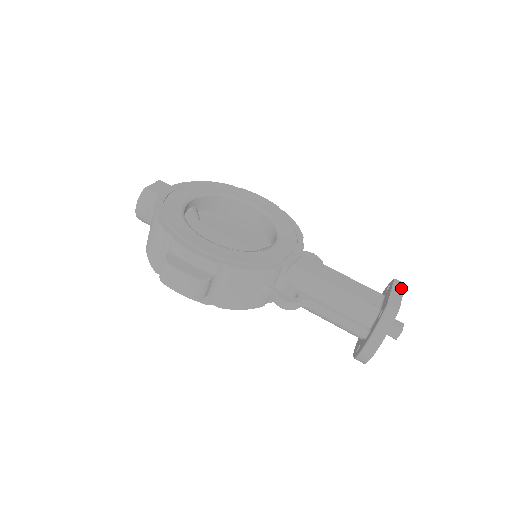
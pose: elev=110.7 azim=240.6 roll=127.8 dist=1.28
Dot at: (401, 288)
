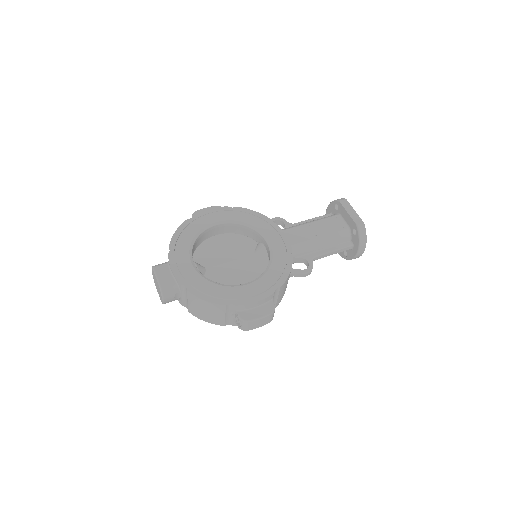
Dot at: (349, 205)
